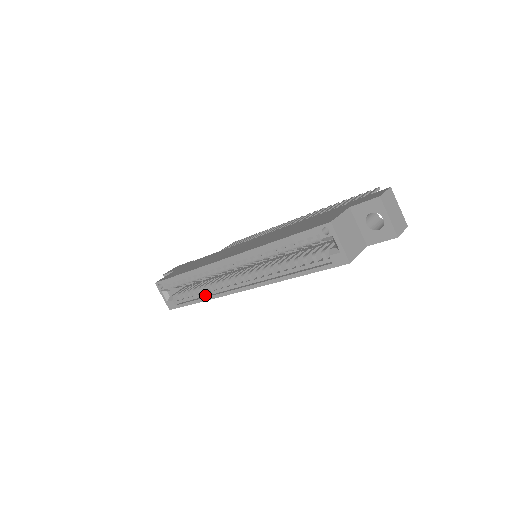
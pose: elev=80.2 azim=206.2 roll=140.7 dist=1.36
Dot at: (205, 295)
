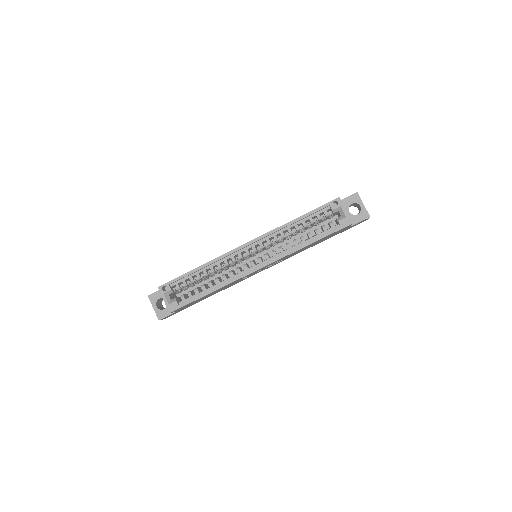
Dot at: (216, 286)
